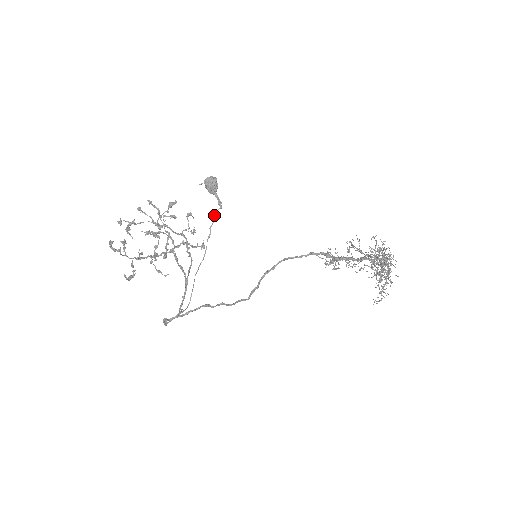
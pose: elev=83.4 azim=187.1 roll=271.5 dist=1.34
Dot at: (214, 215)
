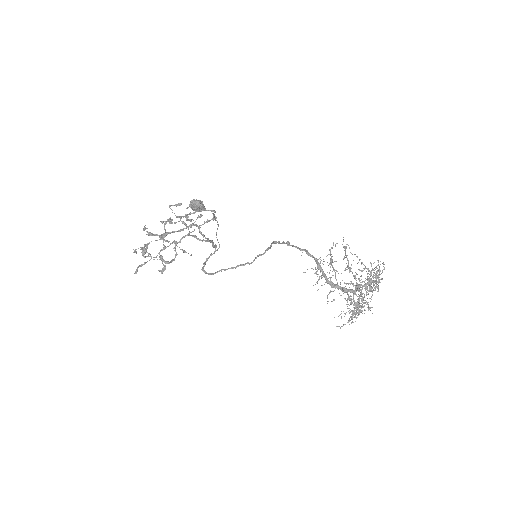
Dot at: occluded
